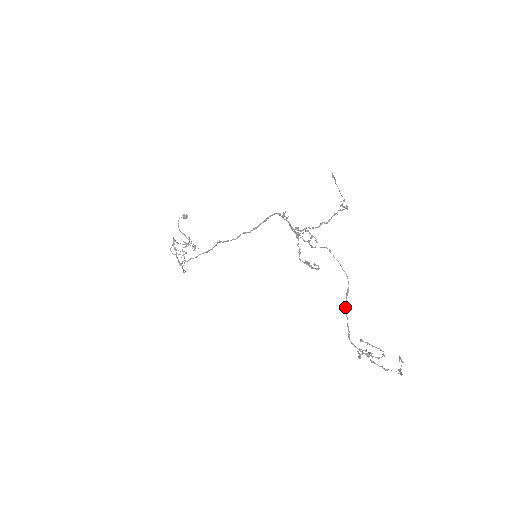
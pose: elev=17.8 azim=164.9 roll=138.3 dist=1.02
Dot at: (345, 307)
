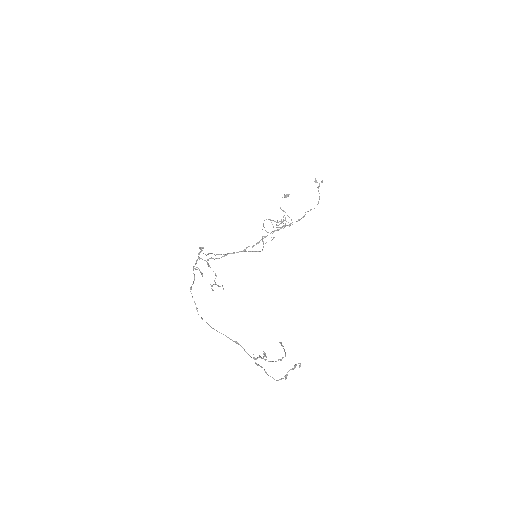
Dot at: (210, 326)
